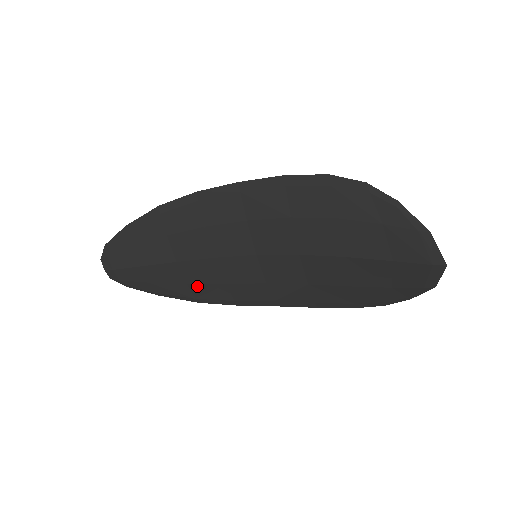
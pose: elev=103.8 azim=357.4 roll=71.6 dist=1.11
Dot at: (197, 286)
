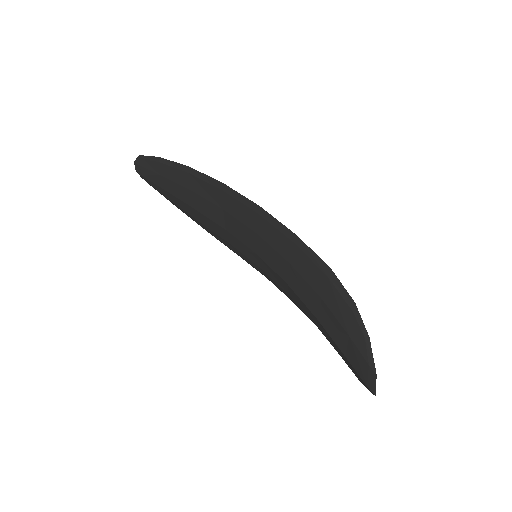
Dot at: (208, 228)
